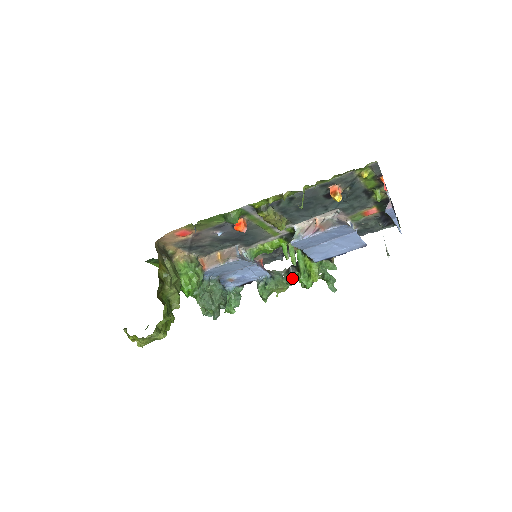
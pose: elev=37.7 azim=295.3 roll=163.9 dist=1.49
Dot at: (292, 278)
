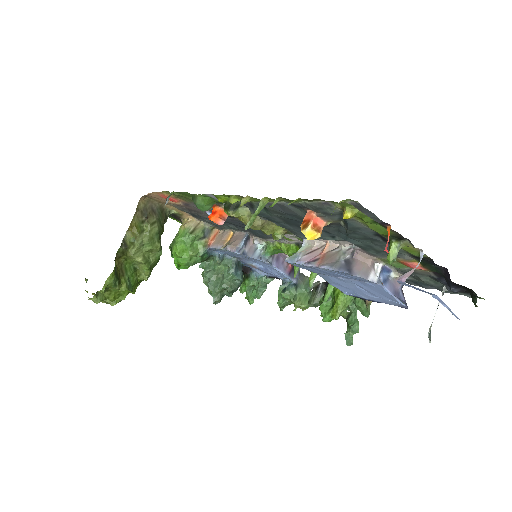
Dot at: (315, 298)
